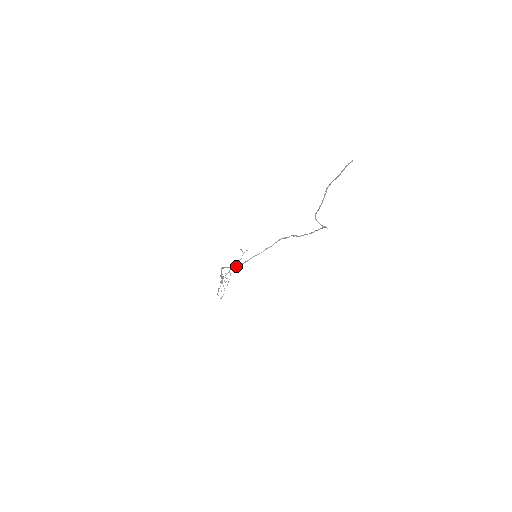
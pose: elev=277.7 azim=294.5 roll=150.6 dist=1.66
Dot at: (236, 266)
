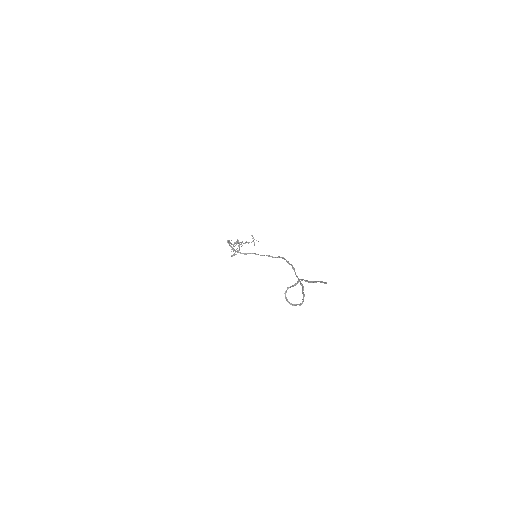
Dot at: (235, 251)
